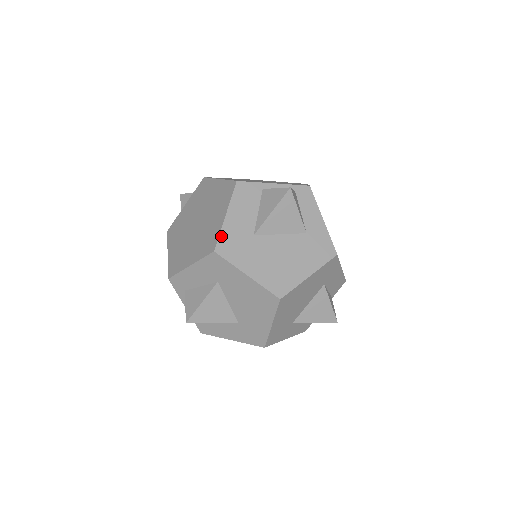
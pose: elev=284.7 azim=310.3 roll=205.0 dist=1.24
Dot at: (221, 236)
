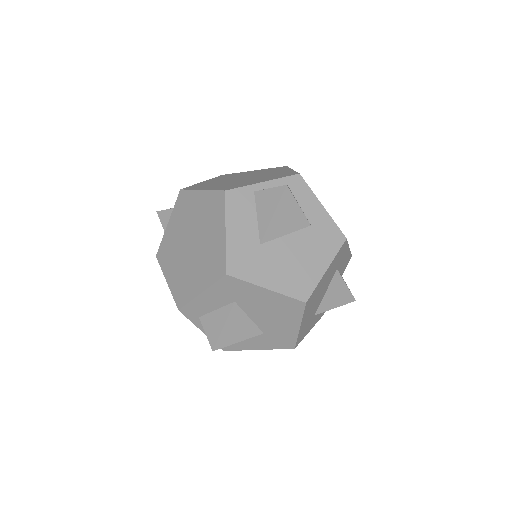
Dot at: (228, 256)
